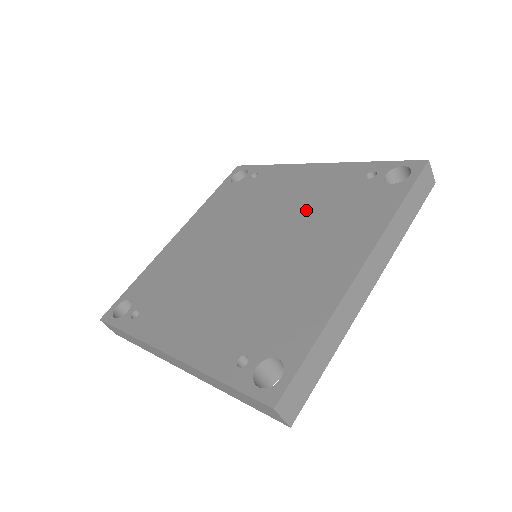
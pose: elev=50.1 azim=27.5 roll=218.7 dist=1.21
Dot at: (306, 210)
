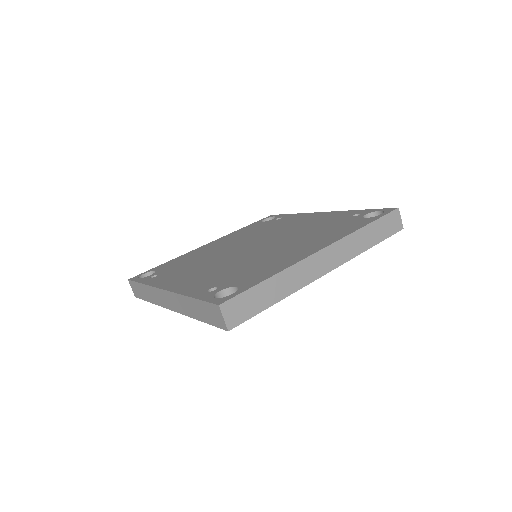
Dot at: (302, 230)
